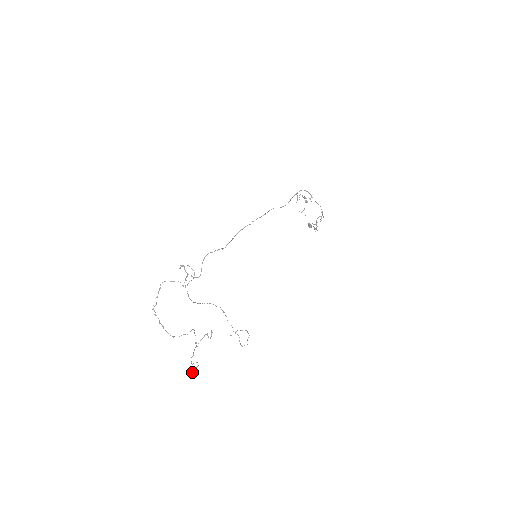
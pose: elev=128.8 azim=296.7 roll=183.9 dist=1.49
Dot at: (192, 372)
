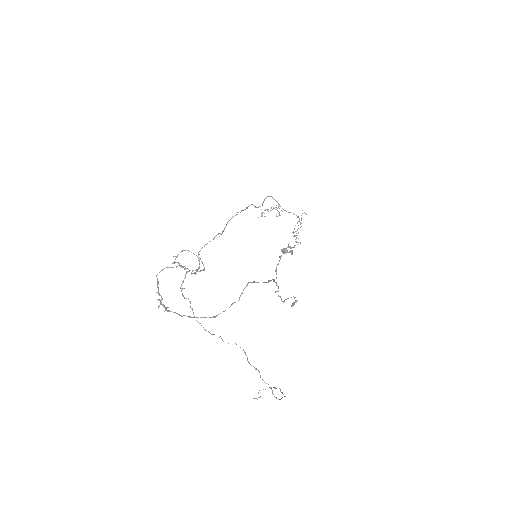
Dot at: (292, 304)
